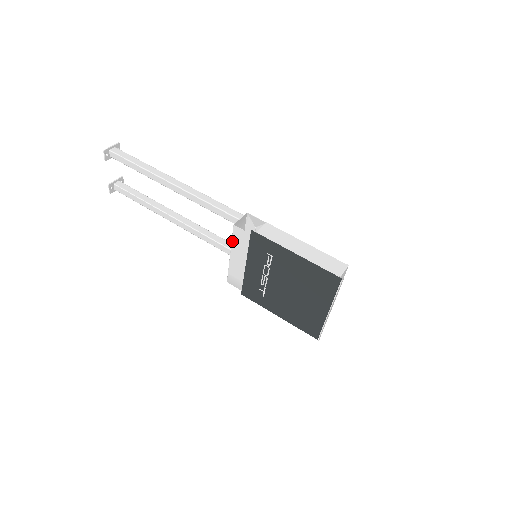
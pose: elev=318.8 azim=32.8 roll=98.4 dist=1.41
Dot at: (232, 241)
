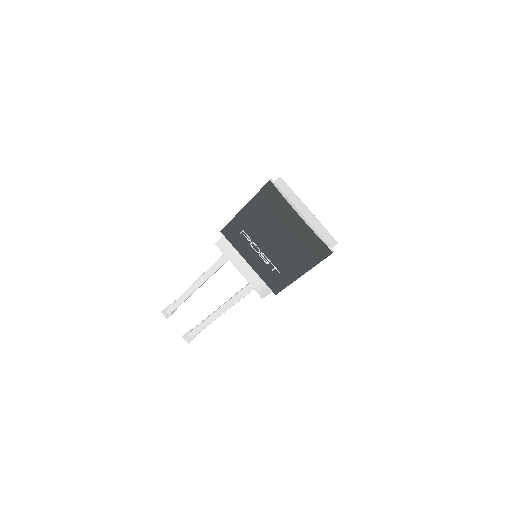
Dot at: (227, 258)
